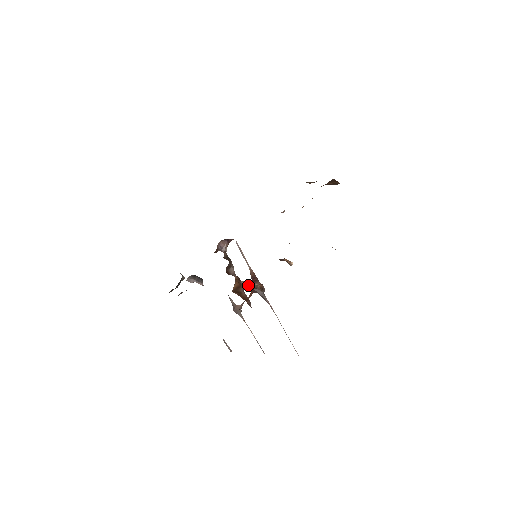
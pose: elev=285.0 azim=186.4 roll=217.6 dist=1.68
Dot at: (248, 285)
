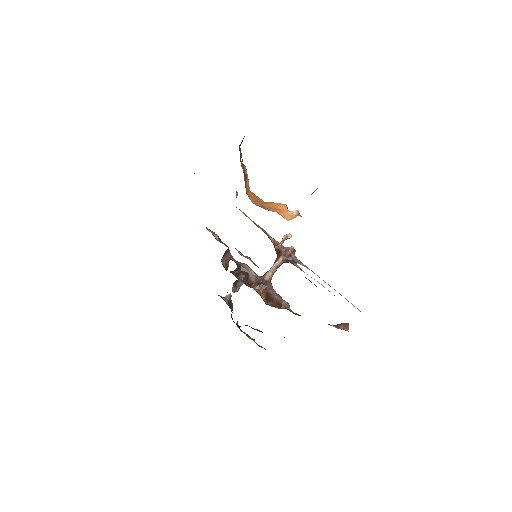
Dot at: (275, 271)
